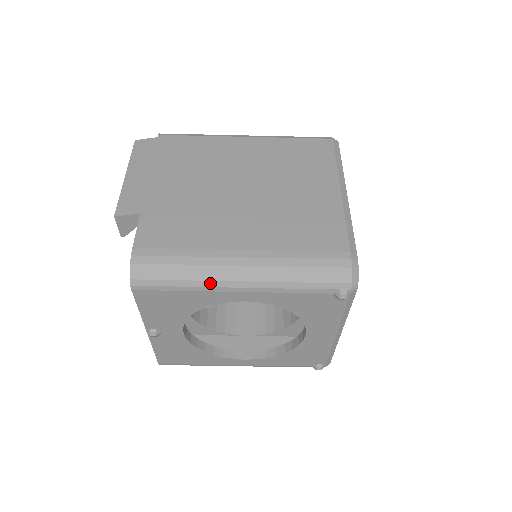
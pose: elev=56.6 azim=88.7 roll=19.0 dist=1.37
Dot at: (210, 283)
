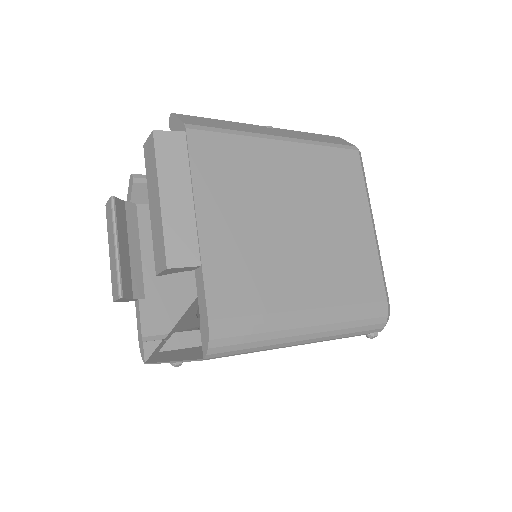
Dot at: (280, 345)
